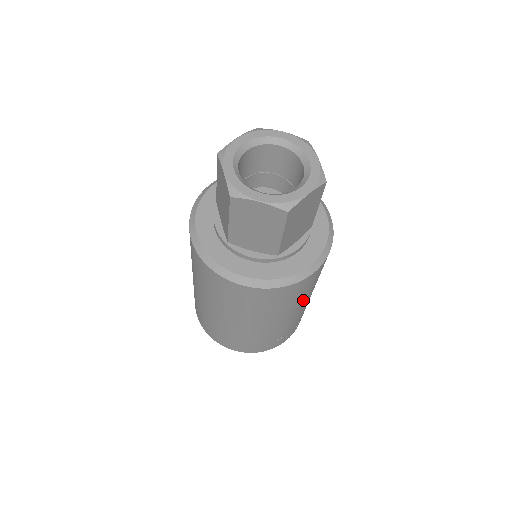
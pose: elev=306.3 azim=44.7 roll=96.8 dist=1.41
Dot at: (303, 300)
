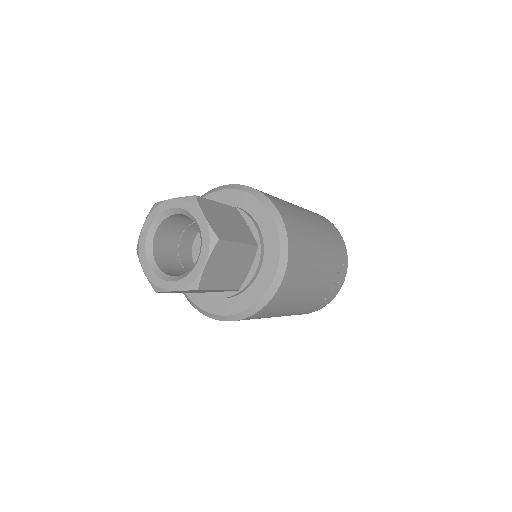
Dot at: (306, 285)
